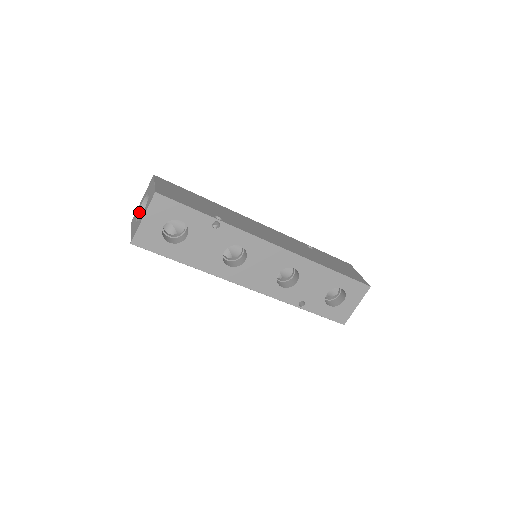
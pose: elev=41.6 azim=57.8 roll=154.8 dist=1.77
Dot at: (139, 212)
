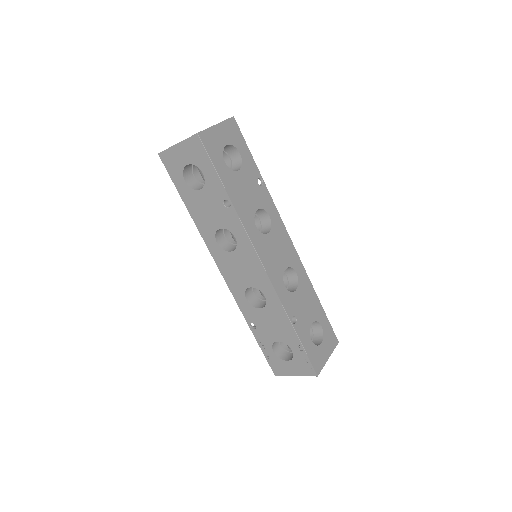
Dot at: occluded
